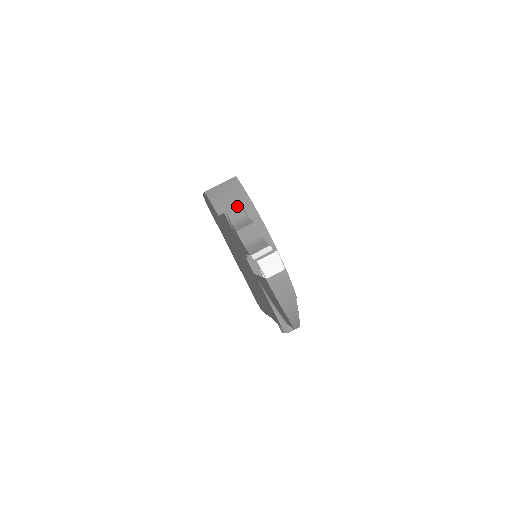
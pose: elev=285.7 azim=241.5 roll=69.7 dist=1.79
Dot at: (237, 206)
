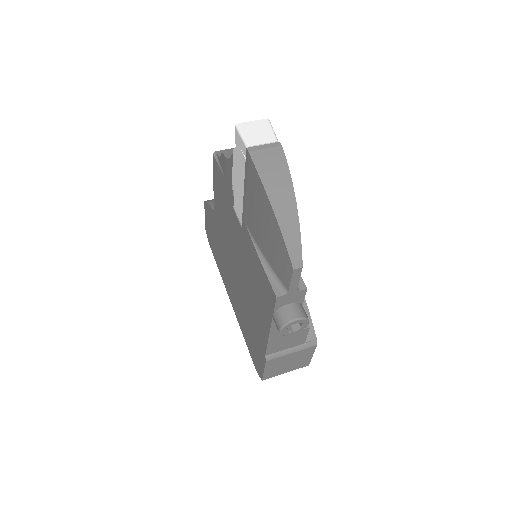
Dot at: (231, 148)
